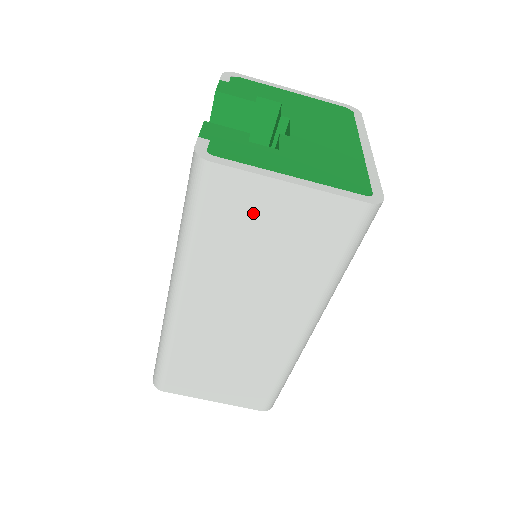
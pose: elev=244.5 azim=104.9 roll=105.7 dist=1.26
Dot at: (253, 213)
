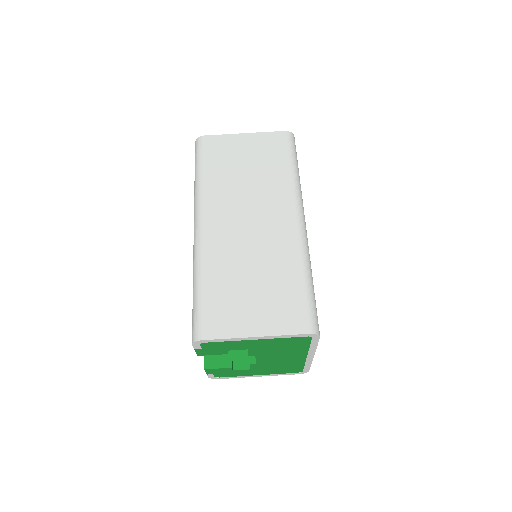
Dot at: (231, 152)
